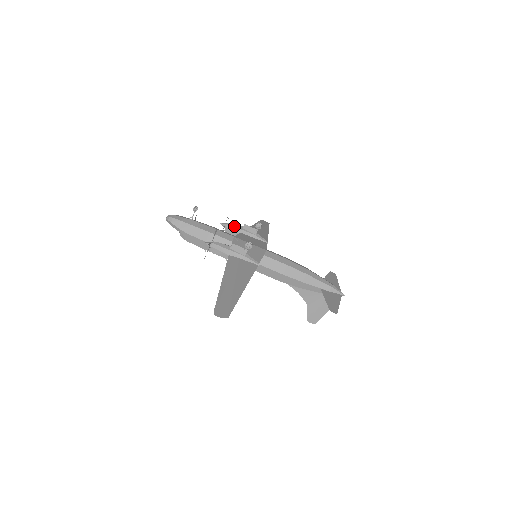
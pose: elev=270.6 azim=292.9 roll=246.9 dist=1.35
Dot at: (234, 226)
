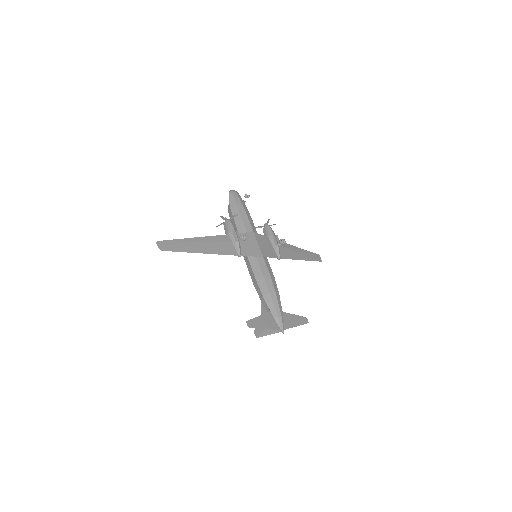
Dot at: (269, 230)
